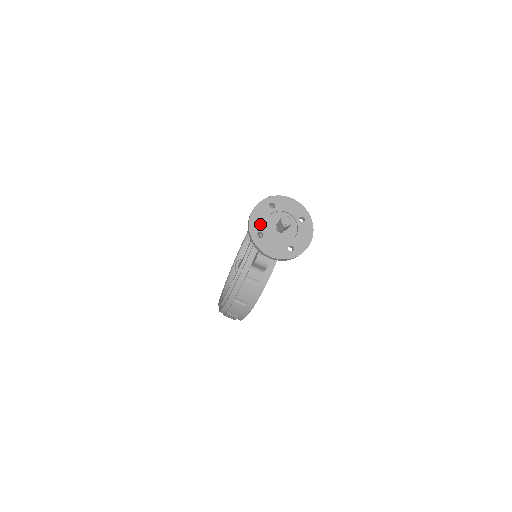
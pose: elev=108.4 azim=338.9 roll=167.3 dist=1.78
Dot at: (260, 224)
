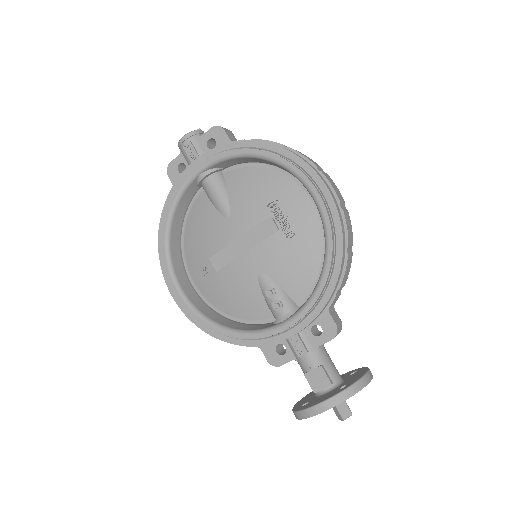
Dot at: occluded
